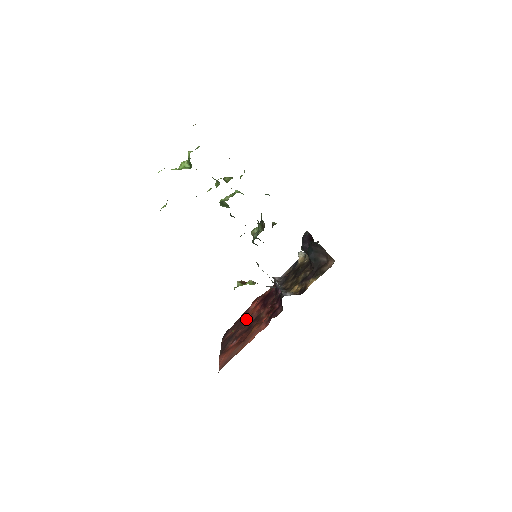
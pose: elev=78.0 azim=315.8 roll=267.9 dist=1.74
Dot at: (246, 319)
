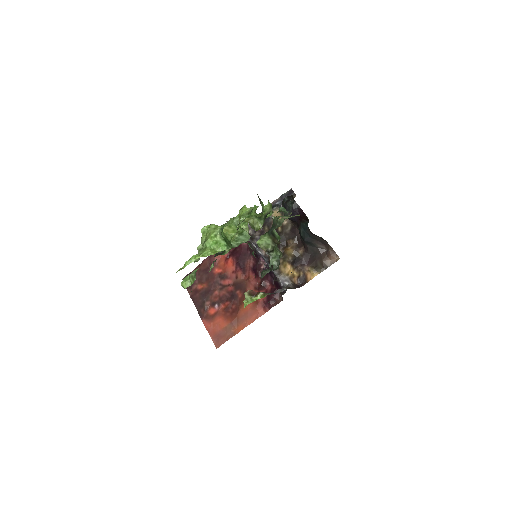
Dot at: (217, 275)
